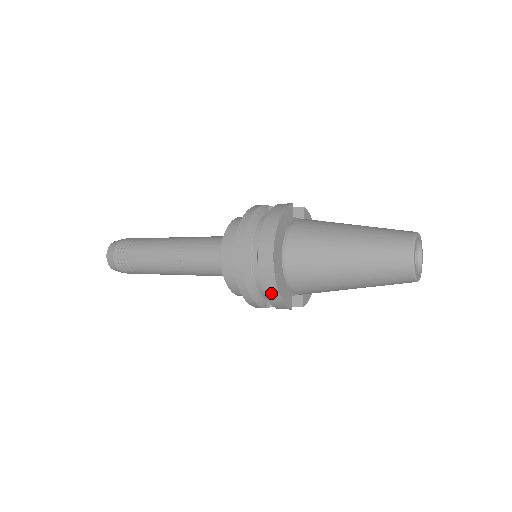
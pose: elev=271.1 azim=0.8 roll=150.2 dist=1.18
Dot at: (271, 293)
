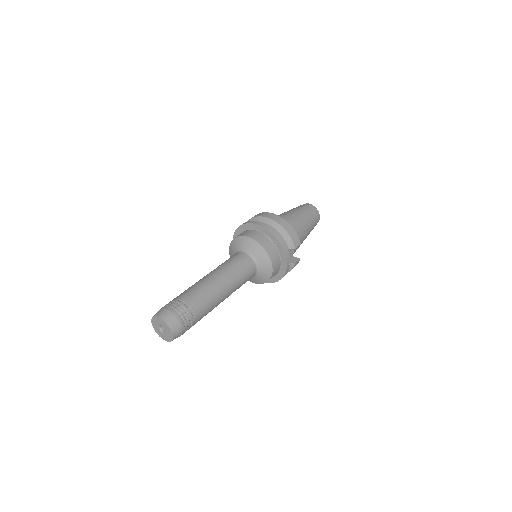
Dot at: (289, 229)
